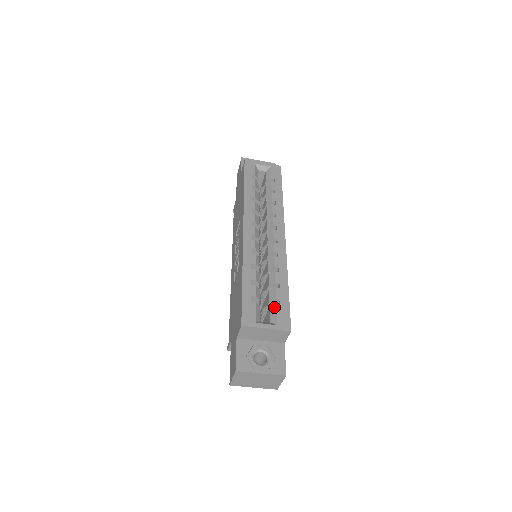
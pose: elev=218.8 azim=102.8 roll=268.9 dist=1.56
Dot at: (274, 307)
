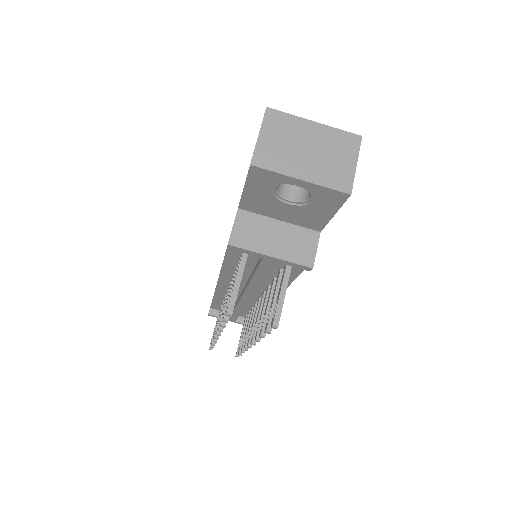
Dot at: occluded
